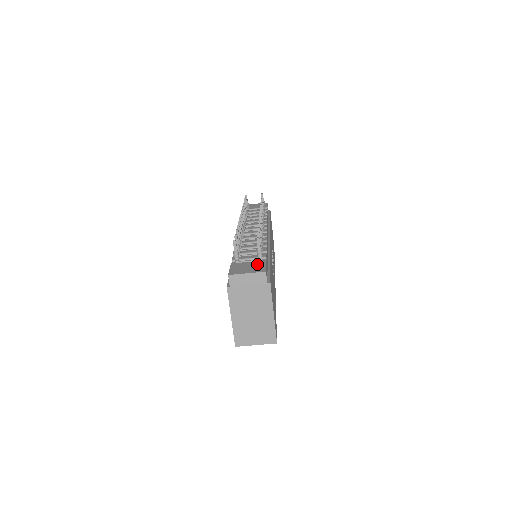
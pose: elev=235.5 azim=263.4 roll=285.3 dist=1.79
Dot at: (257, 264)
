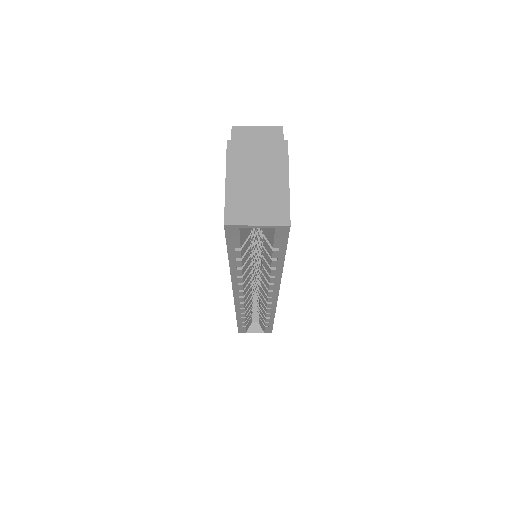
Dot at: occluded
